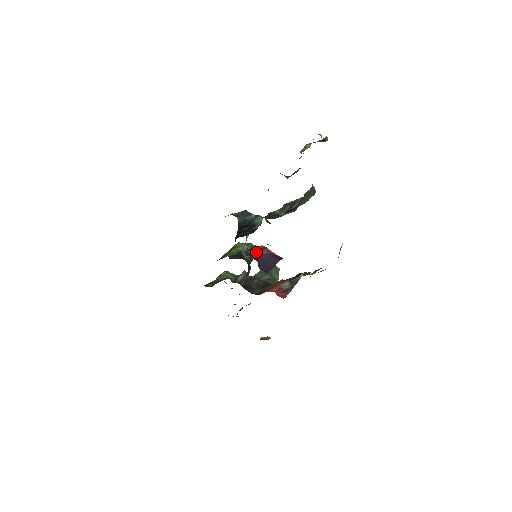
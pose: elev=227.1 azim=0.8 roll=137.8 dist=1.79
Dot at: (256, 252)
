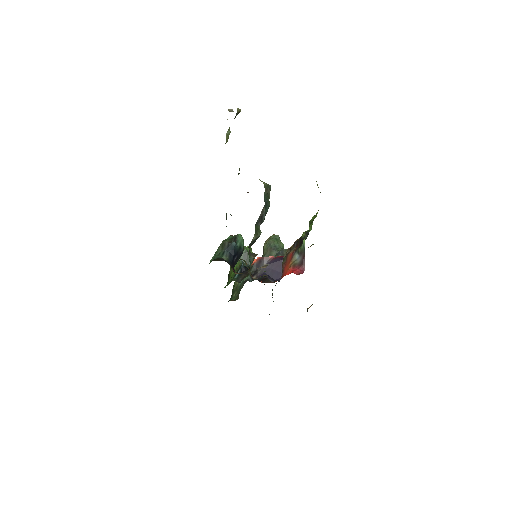
Dot at: (258, 267)
